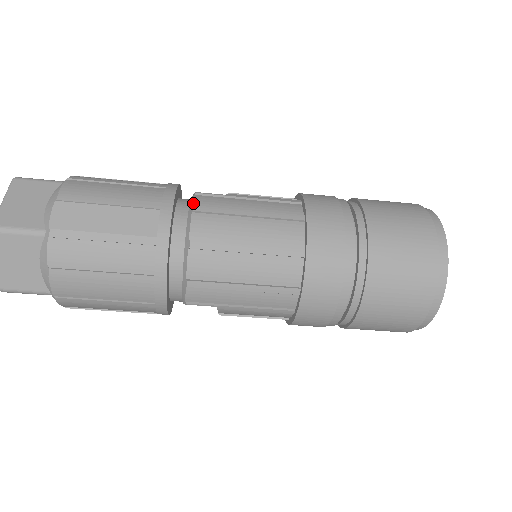
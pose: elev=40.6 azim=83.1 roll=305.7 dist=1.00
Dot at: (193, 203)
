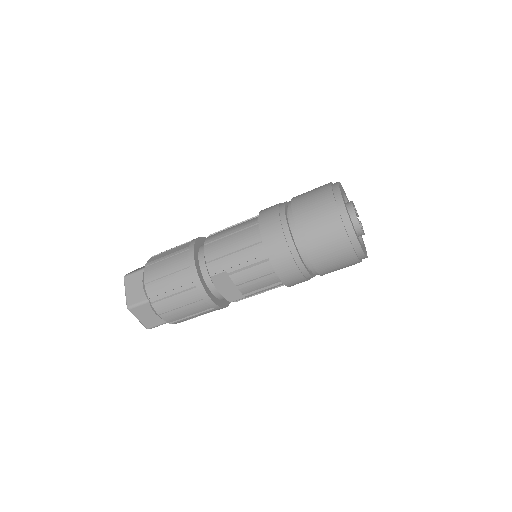
Dot at: occluded
